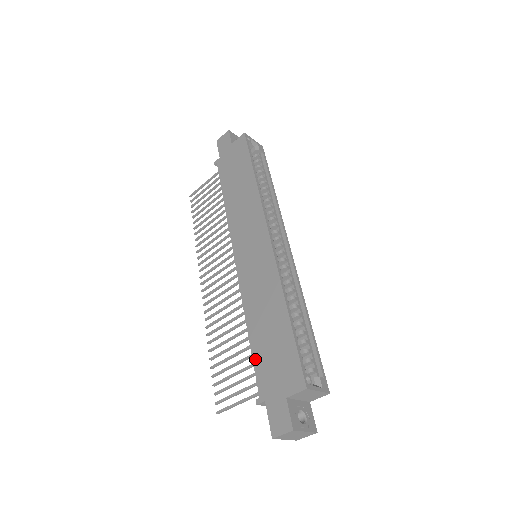
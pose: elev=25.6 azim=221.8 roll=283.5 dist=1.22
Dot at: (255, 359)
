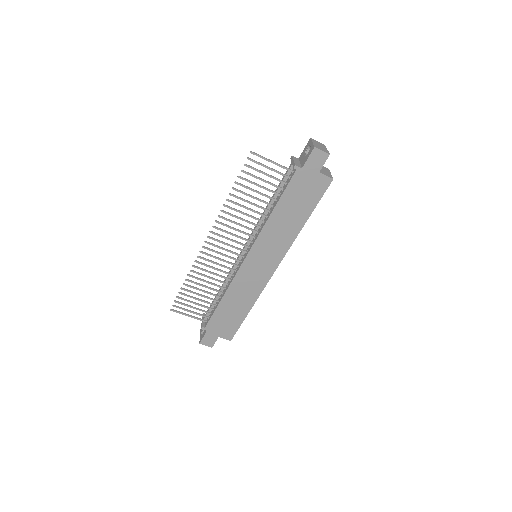
Dot at: (216, 314)
